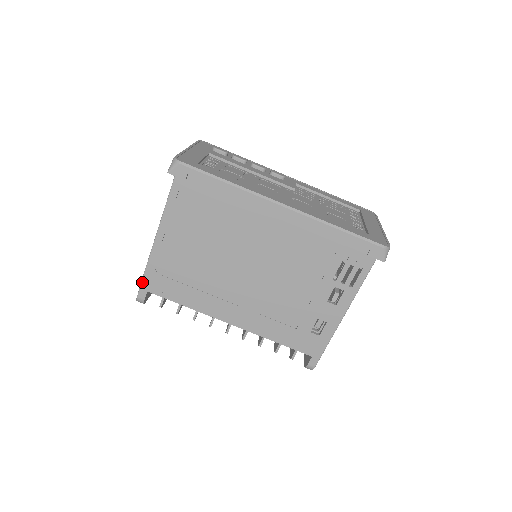
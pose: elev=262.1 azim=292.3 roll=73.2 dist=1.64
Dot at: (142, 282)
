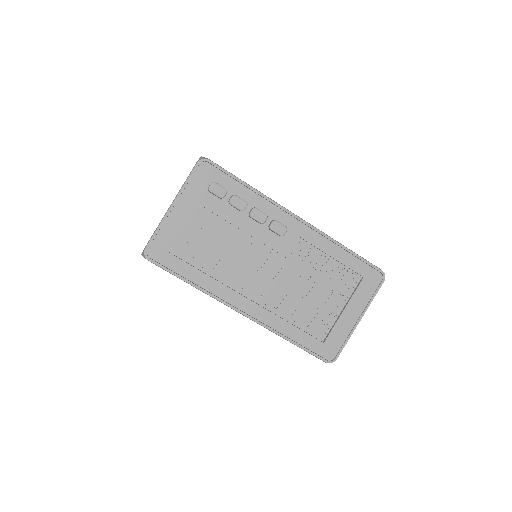
Dot at: occluded
